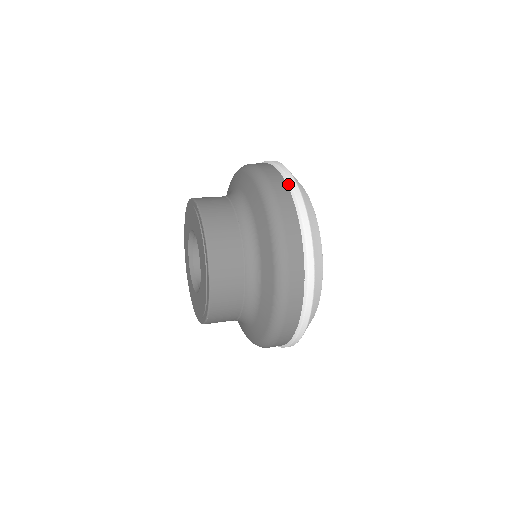
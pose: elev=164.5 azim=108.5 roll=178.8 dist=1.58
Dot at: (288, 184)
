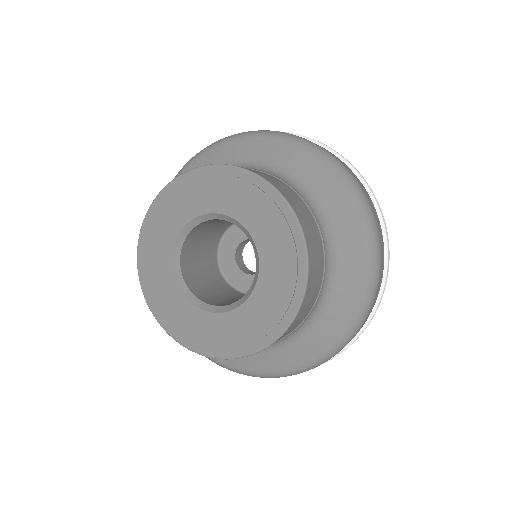
Dot at: (328, 149)
